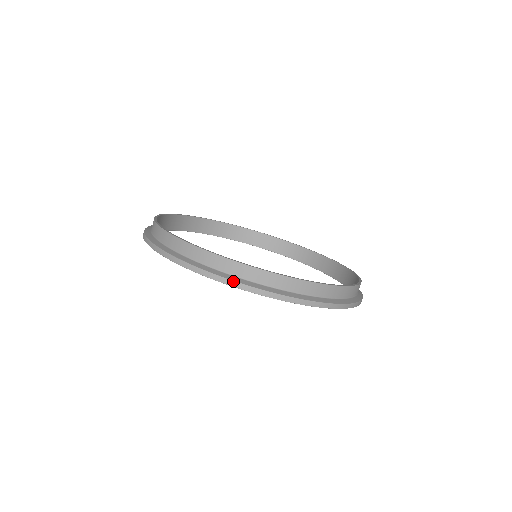
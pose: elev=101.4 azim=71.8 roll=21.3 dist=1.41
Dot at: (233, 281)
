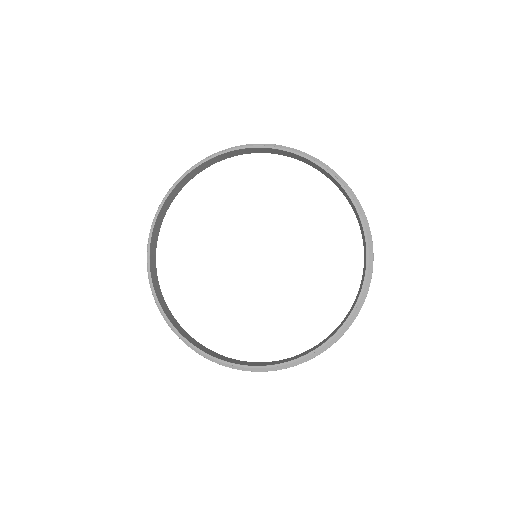
Dot at: occluded
